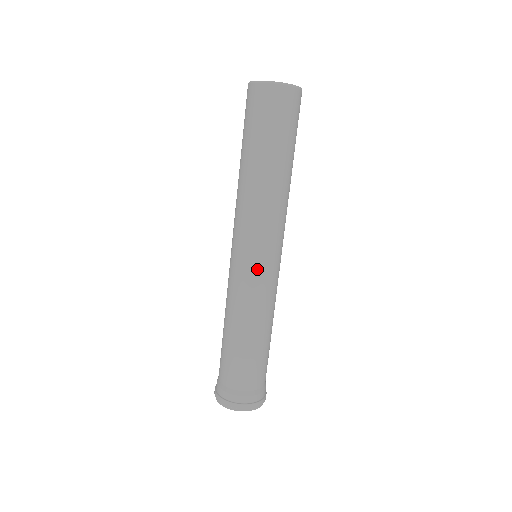
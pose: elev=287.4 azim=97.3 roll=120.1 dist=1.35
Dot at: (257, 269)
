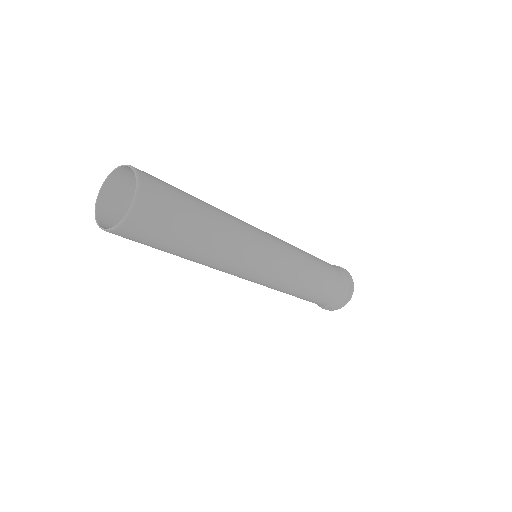
Dot at: (271, 276)
